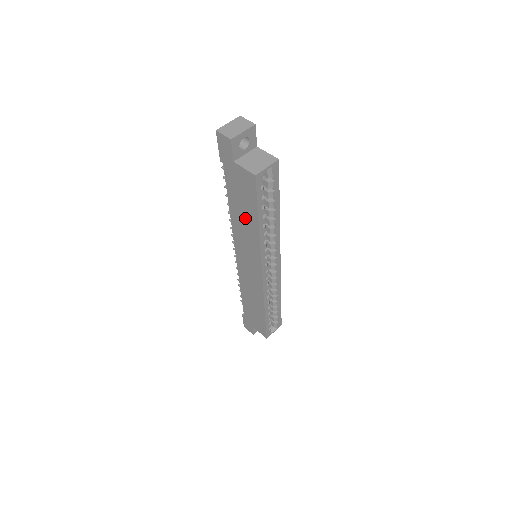
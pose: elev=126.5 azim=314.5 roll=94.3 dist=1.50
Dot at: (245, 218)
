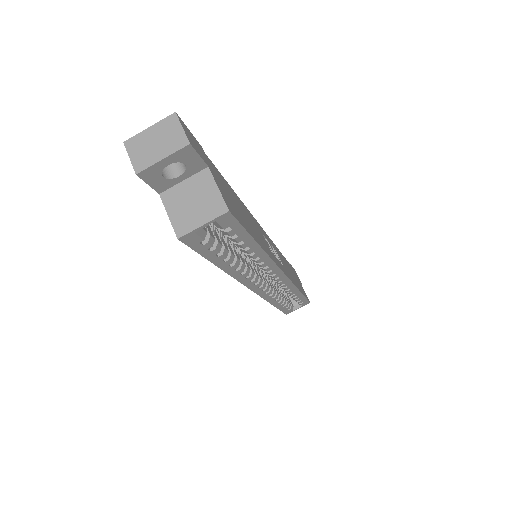
Dot at: occluded
